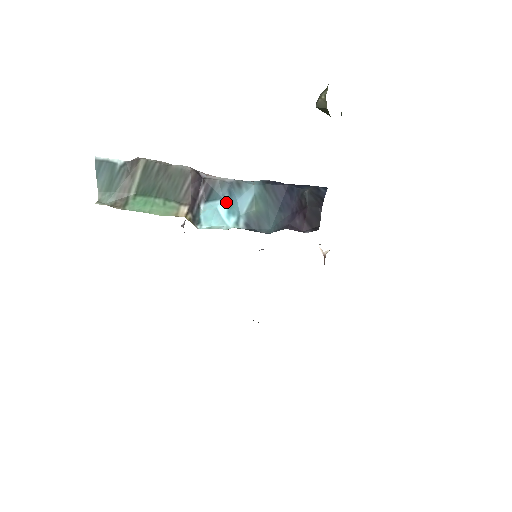
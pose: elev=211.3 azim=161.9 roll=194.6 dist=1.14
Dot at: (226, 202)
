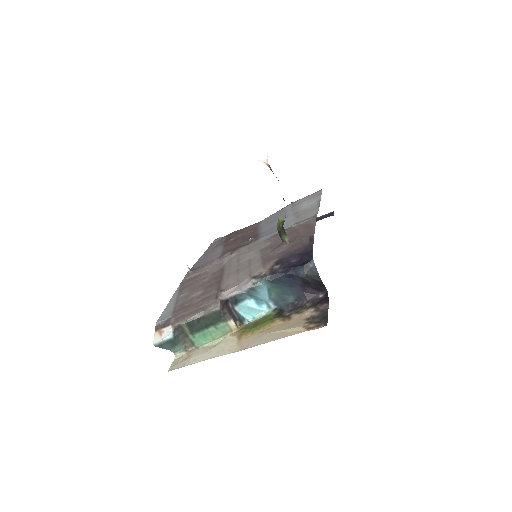
Dot at: (251, 300)
